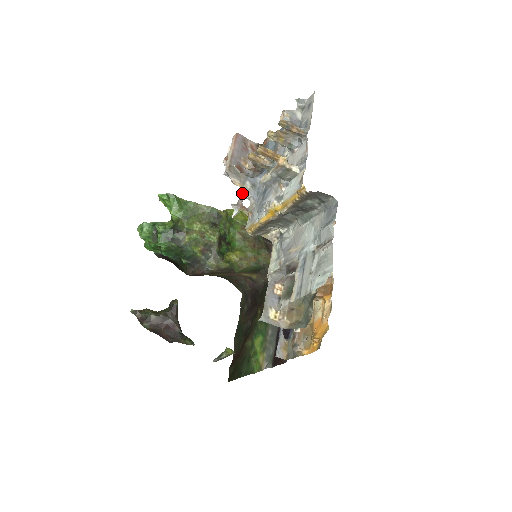
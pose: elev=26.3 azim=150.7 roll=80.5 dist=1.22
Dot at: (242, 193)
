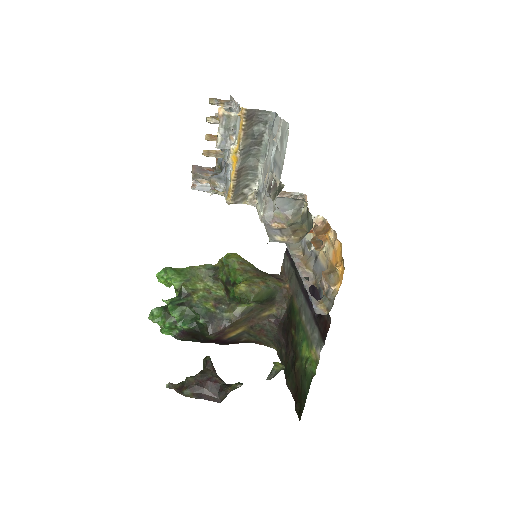
Dot at: (211, 182)
